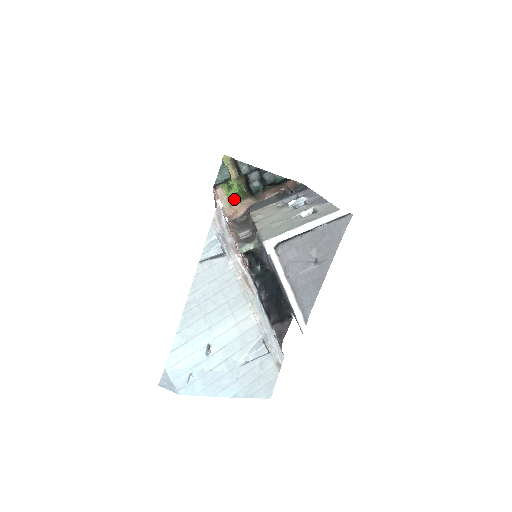
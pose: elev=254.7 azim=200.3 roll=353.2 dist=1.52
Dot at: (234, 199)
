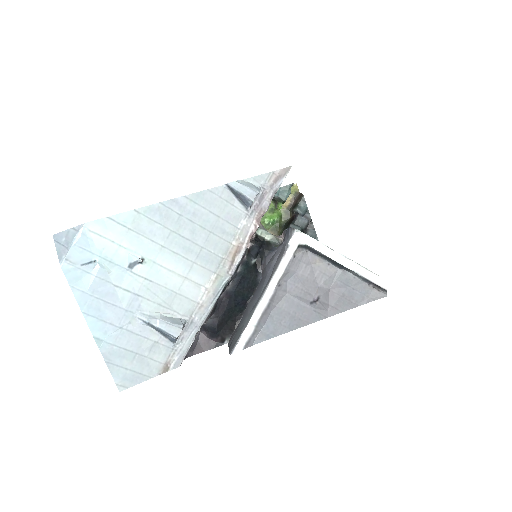
Dot at: (266, 222)
